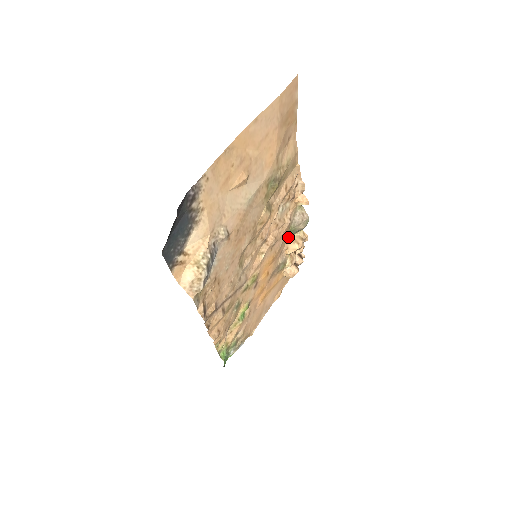
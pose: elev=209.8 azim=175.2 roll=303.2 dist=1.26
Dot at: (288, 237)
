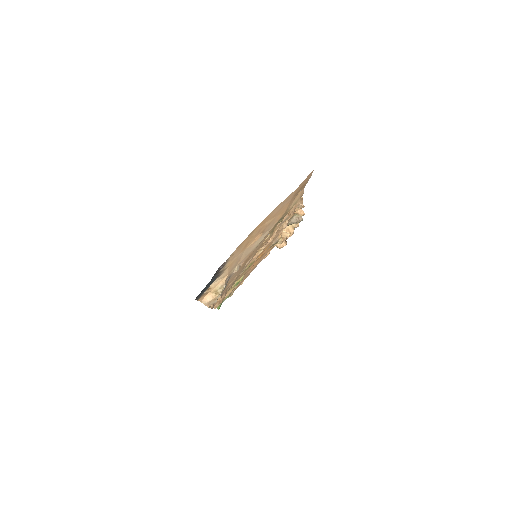
Dot at: occluded
